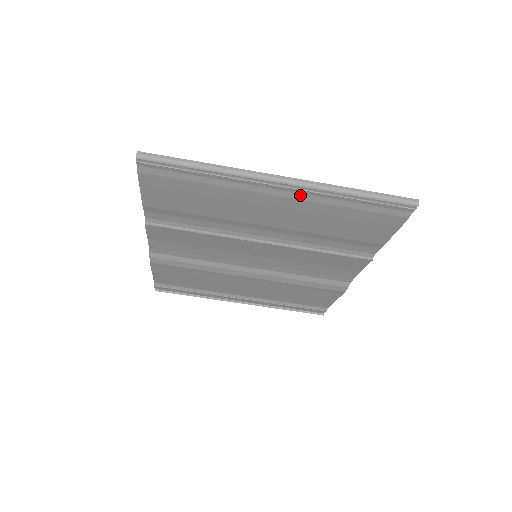
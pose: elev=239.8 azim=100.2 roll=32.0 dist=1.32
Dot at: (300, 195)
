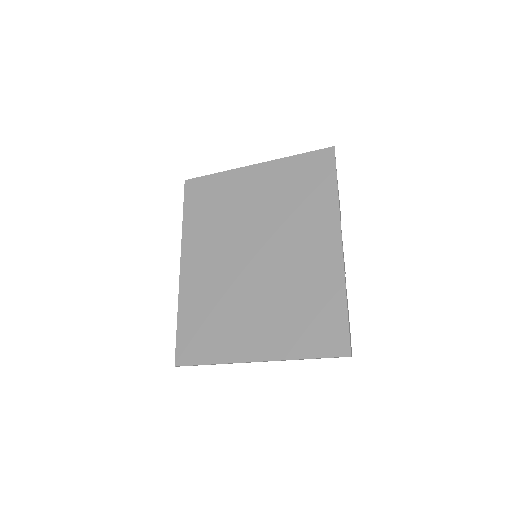
Dot at: (272, 350)
